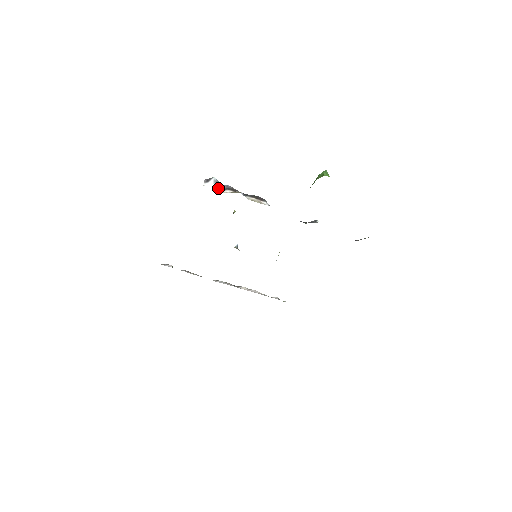
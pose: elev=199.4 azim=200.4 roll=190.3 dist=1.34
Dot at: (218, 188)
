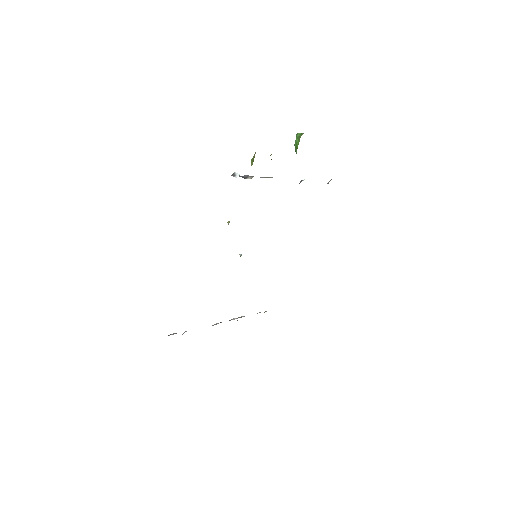
Dot at: occluded
